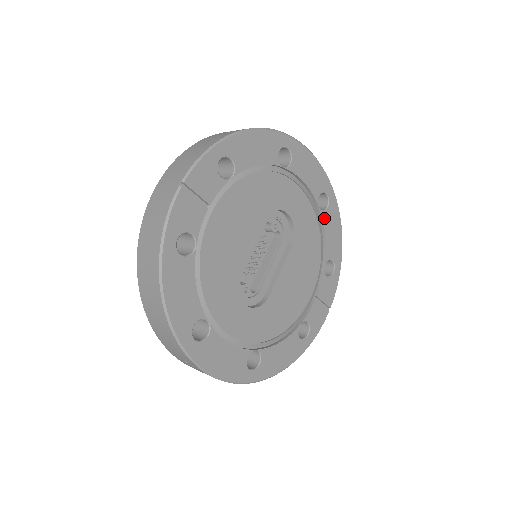
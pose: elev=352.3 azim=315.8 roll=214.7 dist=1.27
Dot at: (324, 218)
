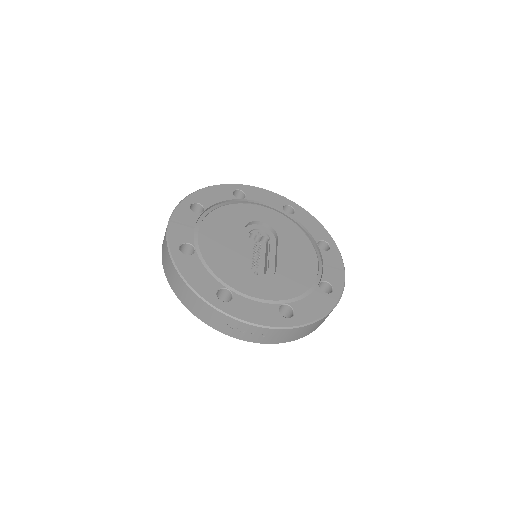
Dot at: (296, 218)
